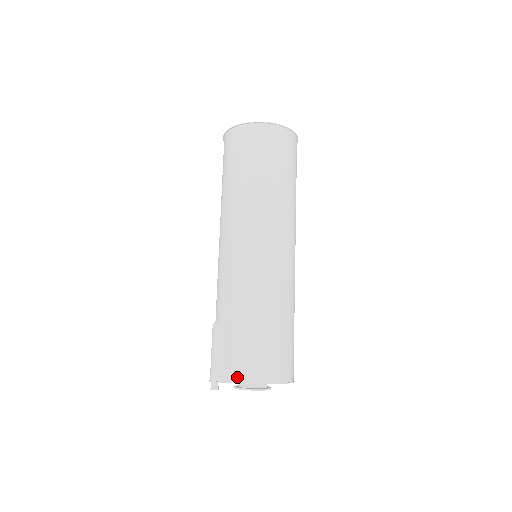
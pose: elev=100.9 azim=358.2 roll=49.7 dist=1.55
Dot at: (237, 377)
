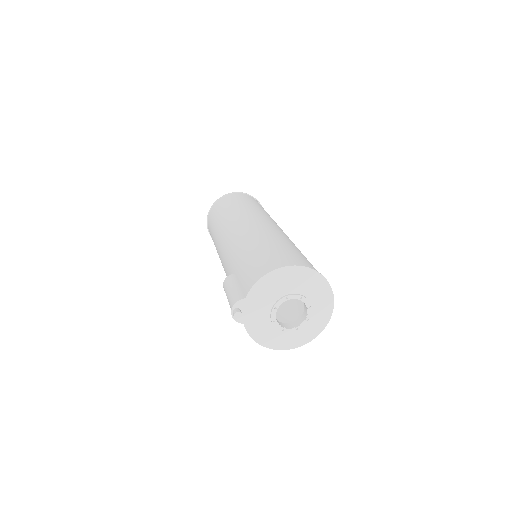
Dot at: (250, 288)
